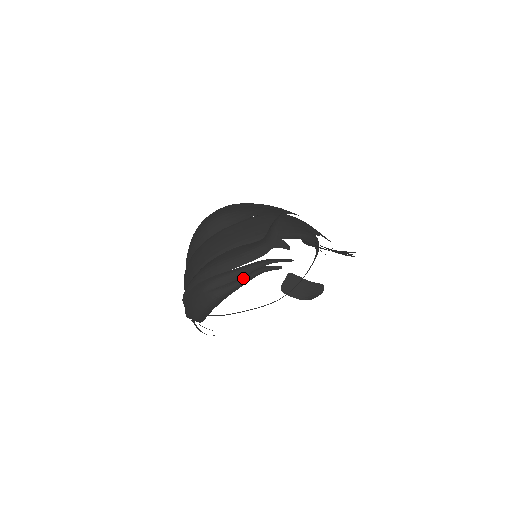
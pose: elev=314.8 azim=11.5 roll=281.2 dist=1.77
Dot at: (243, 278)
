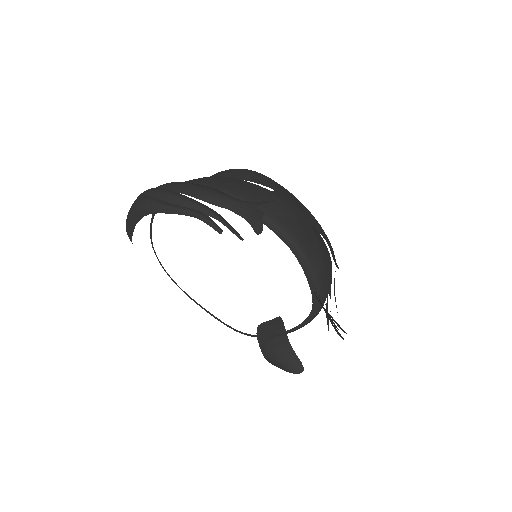
Dot at: (176, 205)
